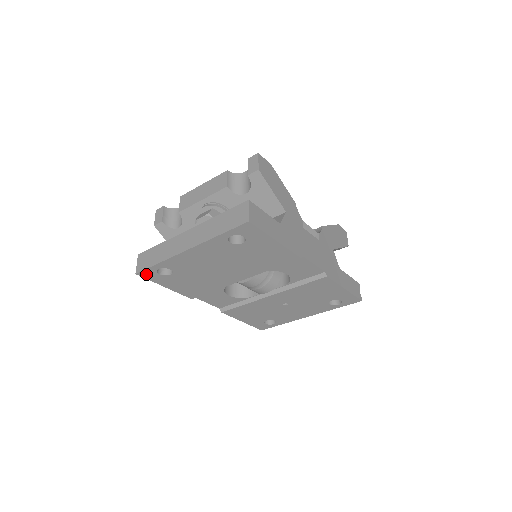
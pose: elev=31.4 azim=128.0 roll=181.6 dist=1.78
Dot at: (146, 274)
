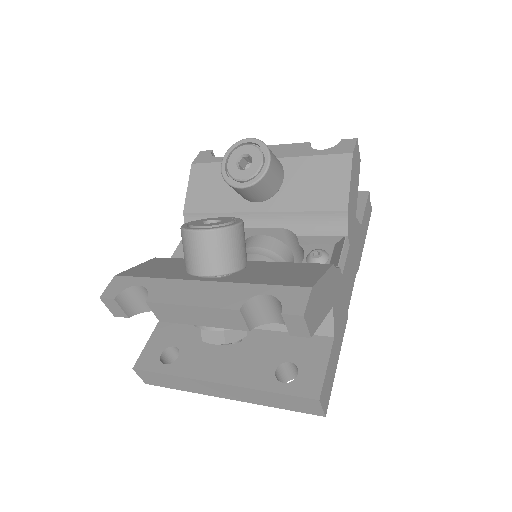
Dot at: occluded
